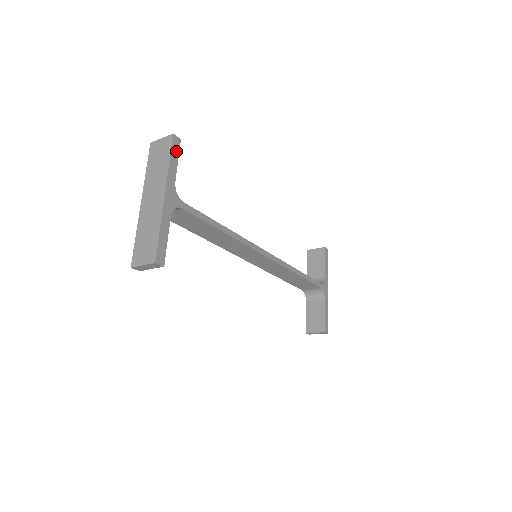
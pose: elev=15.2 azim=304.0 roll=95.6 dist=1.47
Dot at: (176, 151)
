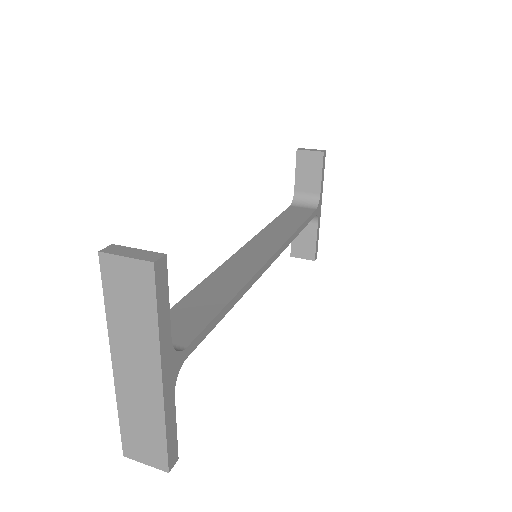
Dot at: (163, 287)
